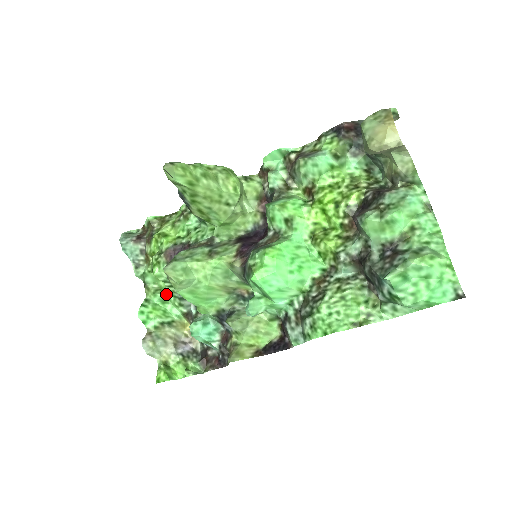
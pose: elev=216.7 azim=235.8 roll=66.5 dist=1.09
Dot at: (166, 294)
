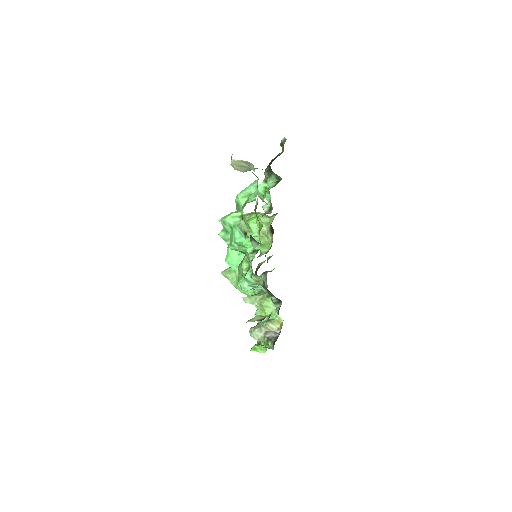
Dot at: occluded
